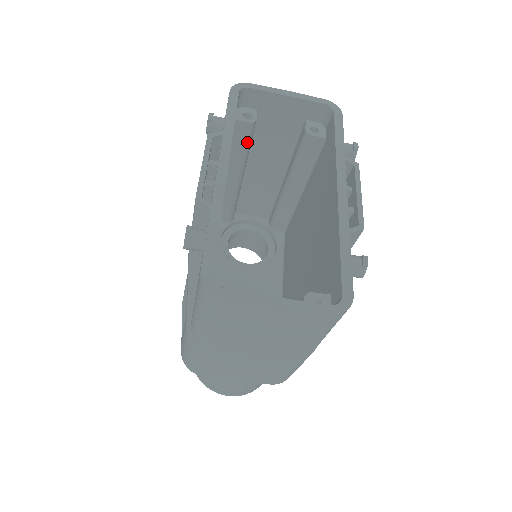
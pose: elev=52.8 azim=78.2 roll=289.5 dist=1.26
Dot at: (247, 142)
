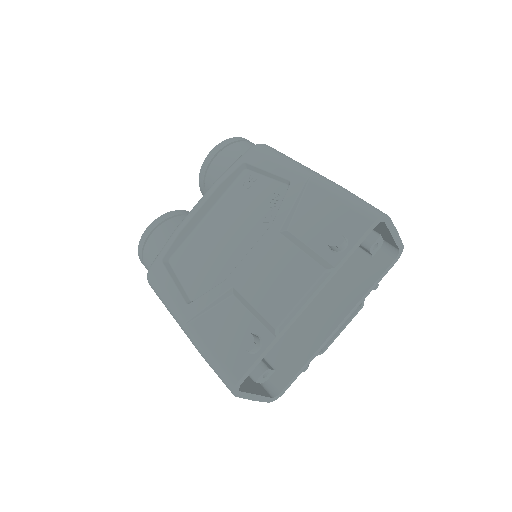
Dot at: occluded
